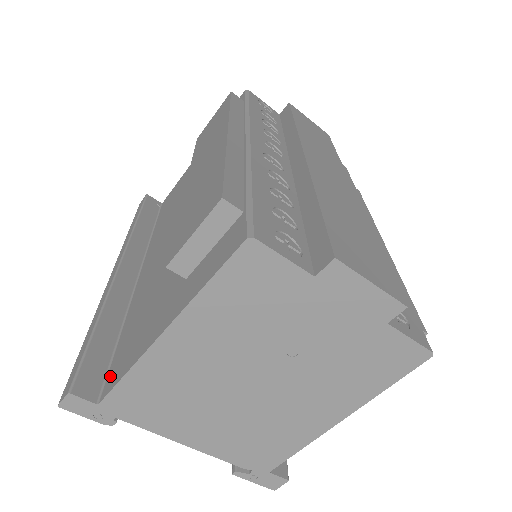
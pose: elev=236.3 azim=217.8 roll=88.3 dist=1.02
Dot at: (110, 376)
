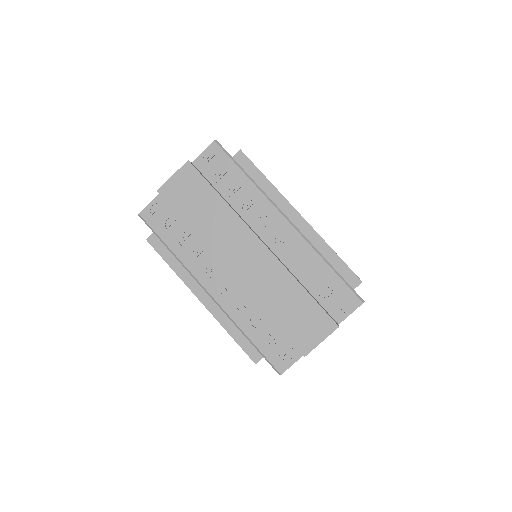
Dot at: occluded
